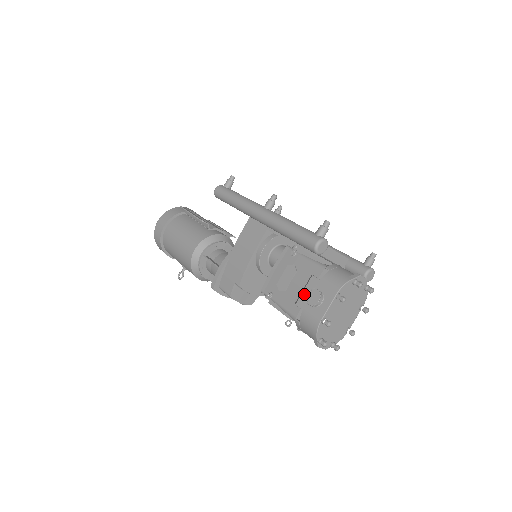
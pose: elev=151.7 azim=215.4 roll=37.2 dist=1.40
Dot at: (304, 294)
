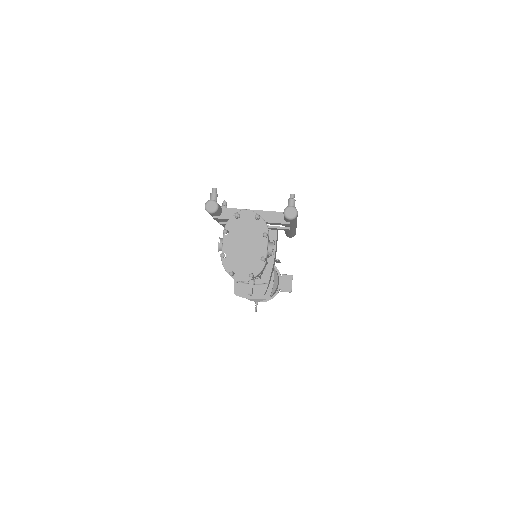
Dot at: occluded
